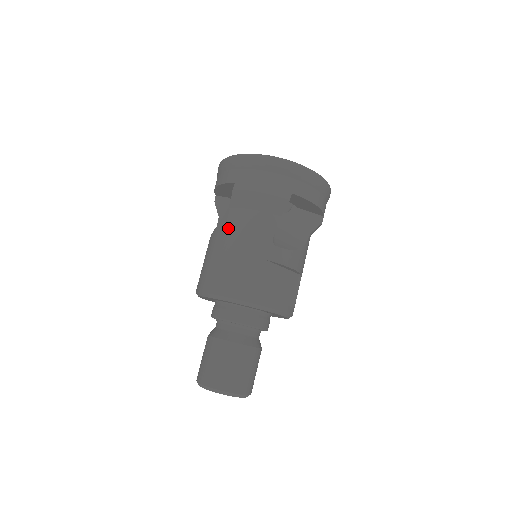
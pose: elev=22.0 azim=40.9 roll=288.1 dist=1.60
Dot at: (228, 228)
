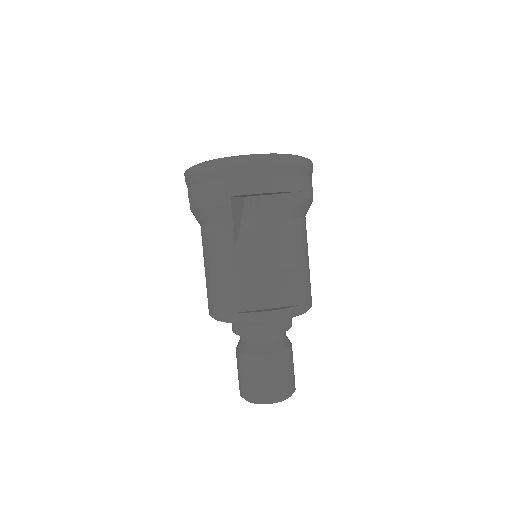
Dot at: (203, 248)
